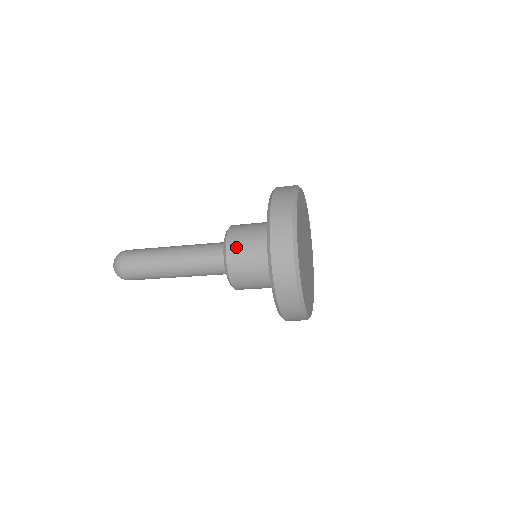
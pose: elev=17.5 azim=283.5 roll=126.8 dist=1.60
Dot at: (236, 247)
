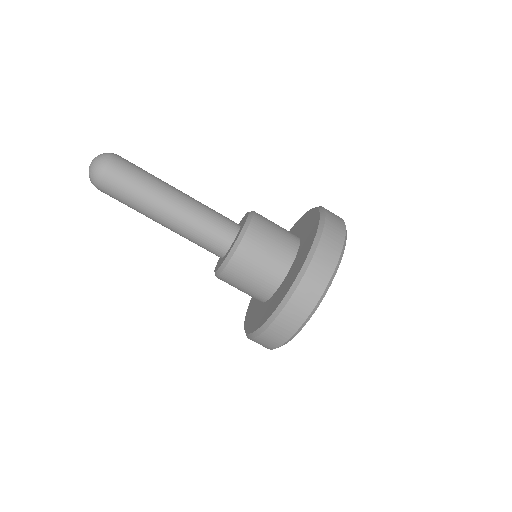
Dot at: (261, 229)
